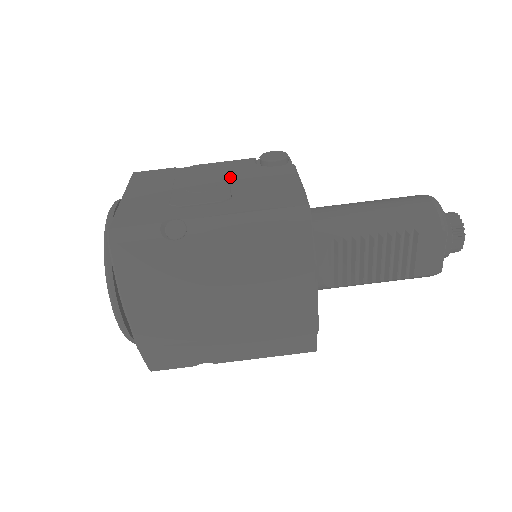
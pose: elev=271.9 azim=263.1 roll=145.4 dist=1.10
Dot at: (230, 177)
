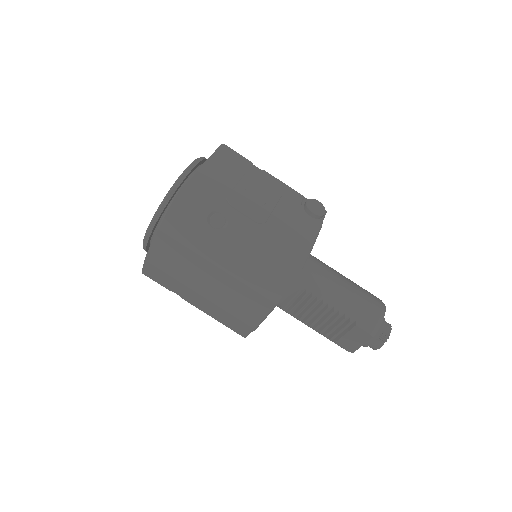
Dot at: (277, 203)
